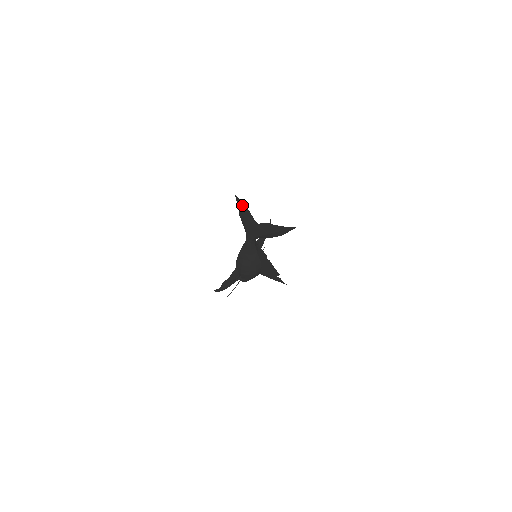
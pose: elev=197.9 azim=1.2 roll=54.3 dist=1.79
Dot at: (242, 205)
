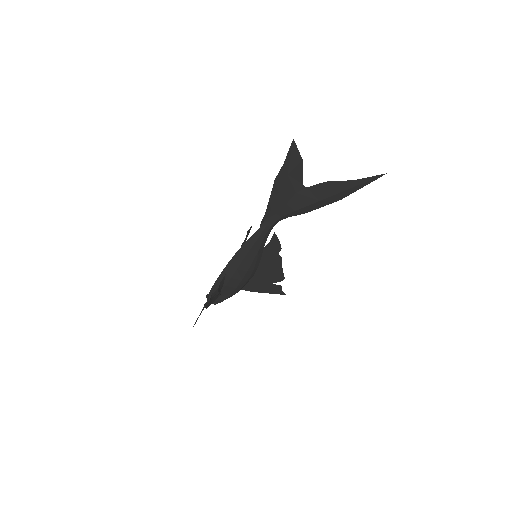
Dot at: (295, 158)
